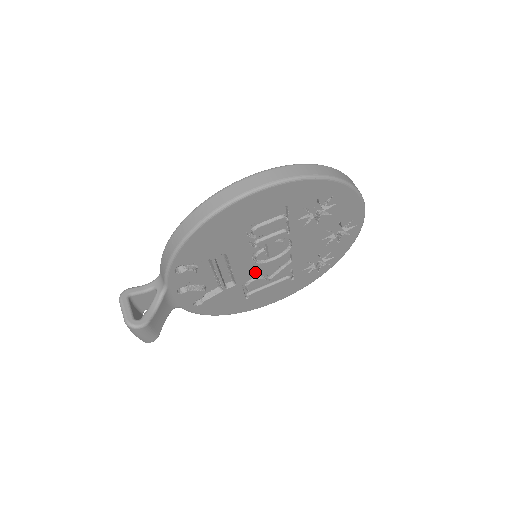
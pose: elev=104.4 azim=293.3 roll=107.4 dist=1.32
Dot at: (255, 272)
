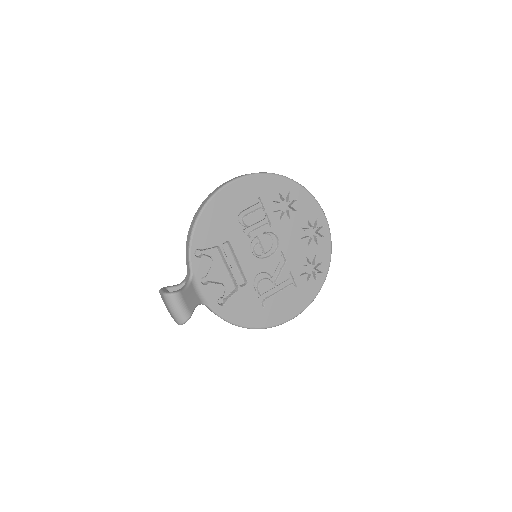
Dot at: (259, 270)
